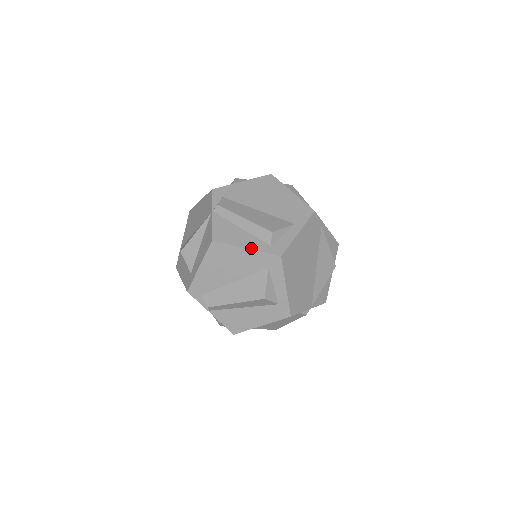
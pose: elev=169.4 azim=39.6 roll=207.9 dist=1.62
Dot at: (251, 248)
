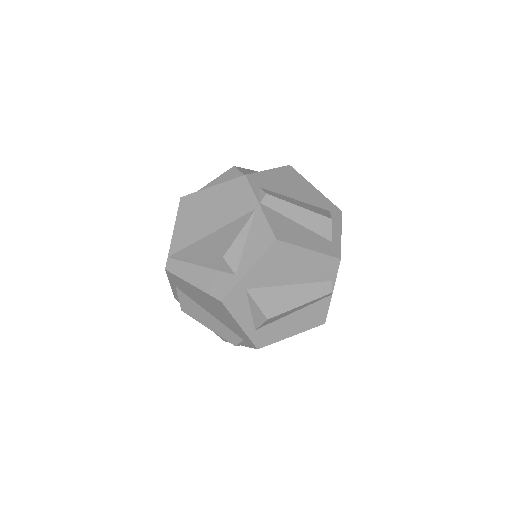
Dot at: (319, 191)
